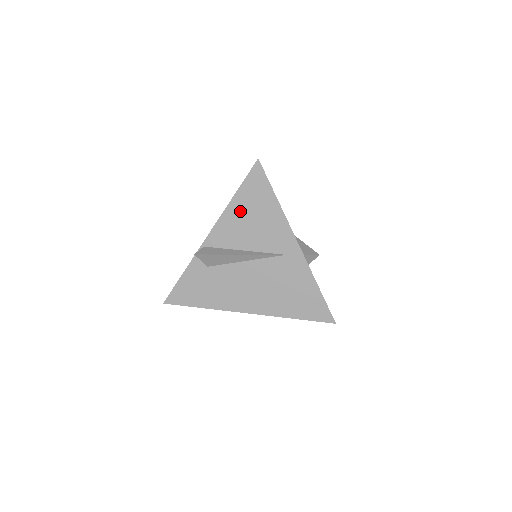
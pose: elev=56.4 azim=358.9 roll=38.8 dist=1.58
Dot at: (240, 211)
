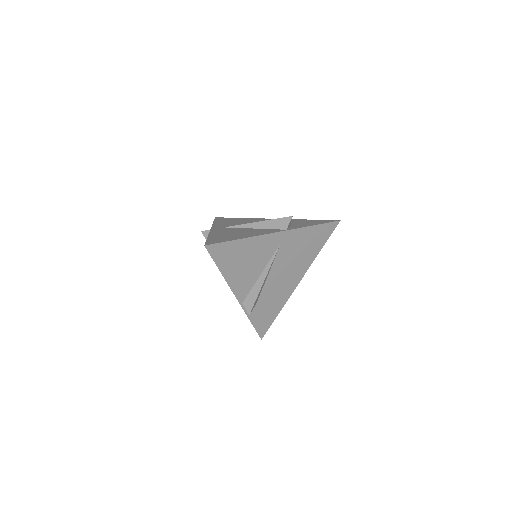
Dot at: occluded
